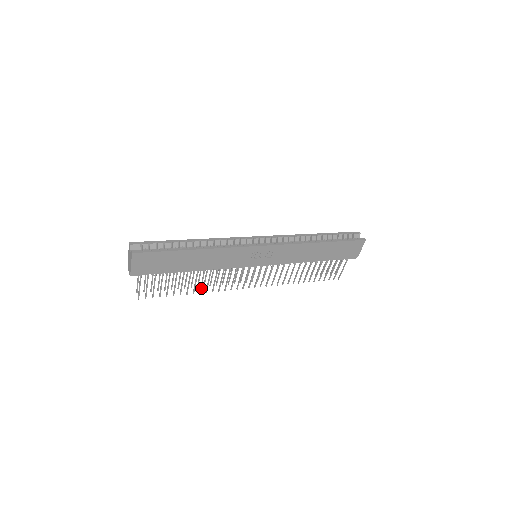
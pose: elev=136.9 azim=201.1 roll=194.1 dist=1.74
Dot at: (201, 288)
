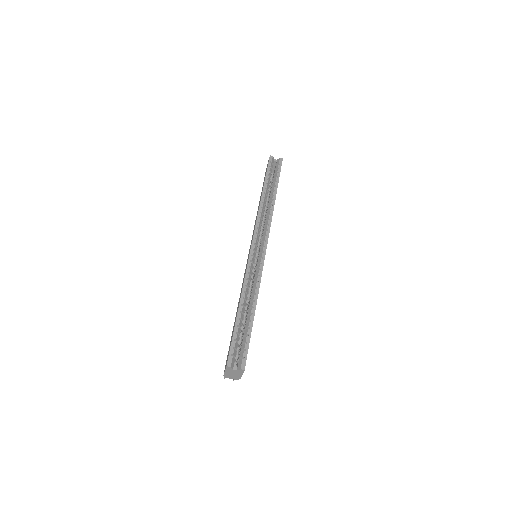
Dot at: occluded
